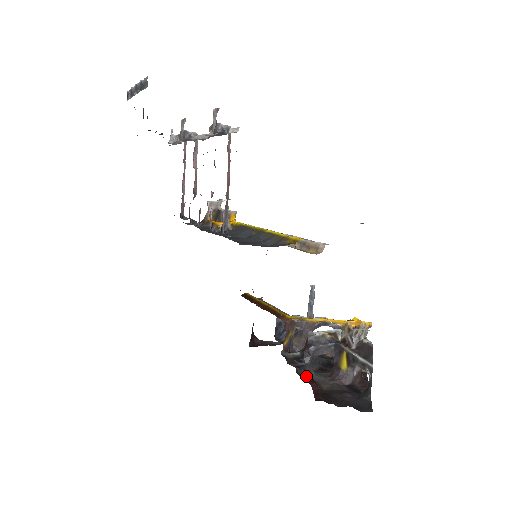
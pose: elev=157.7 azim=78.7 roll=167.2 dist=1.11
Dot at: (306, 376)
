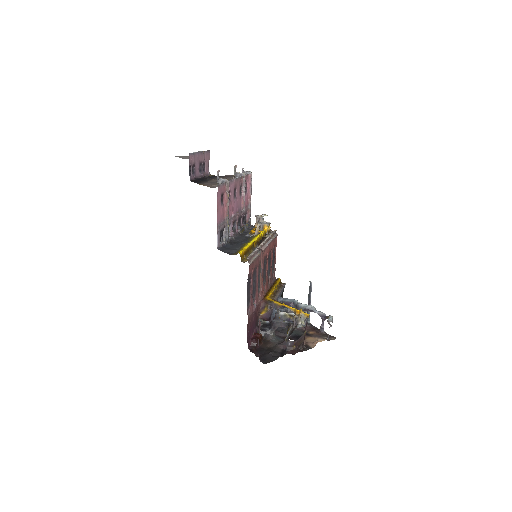
Dot at: (255, 335)
